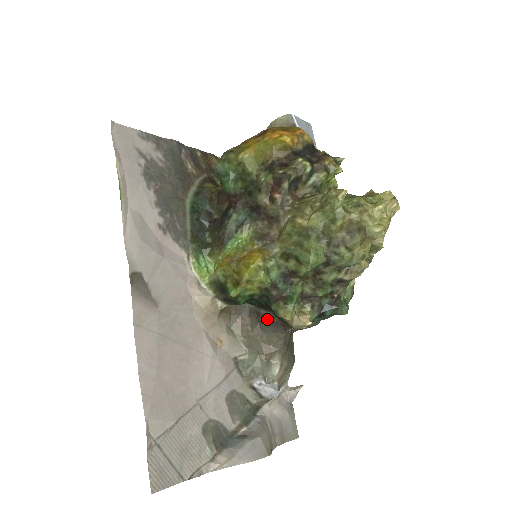
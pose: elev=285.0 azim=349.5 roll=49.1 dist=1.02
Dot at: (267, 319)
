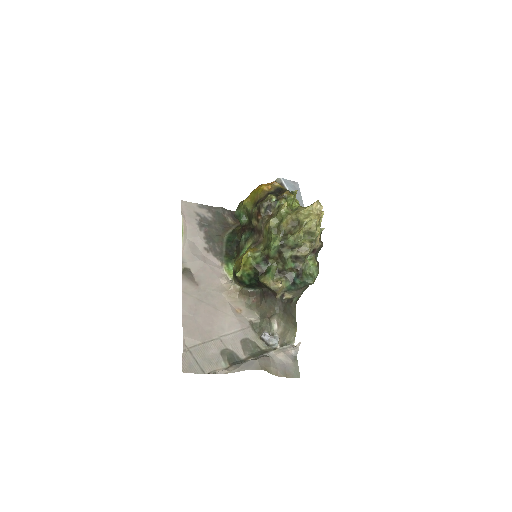
Dot at: (266, 293)
